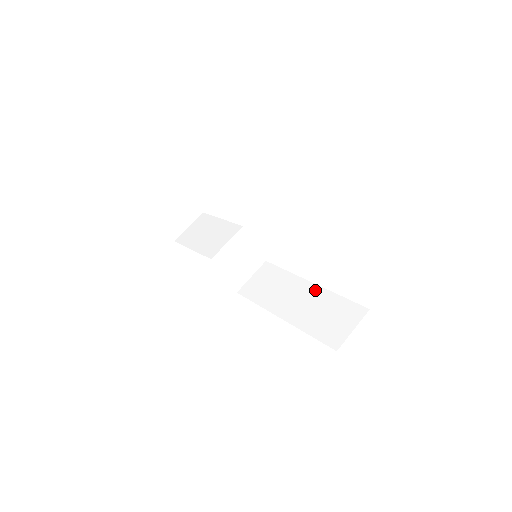
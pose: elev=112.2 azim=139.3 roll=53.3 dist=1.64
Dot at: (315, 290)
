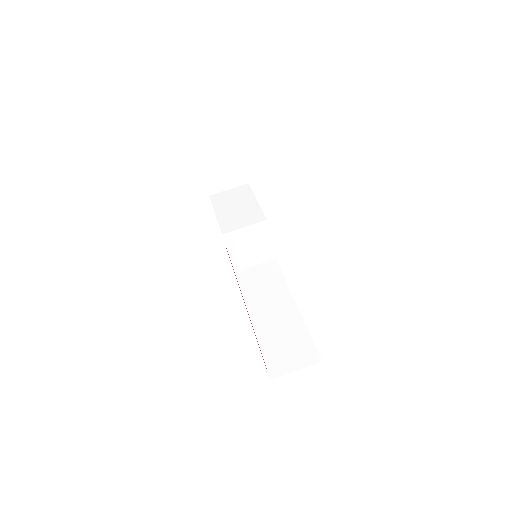
Dot at: (294, 313)
